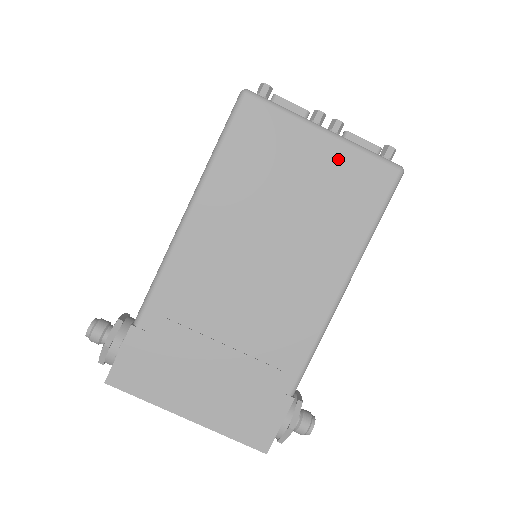
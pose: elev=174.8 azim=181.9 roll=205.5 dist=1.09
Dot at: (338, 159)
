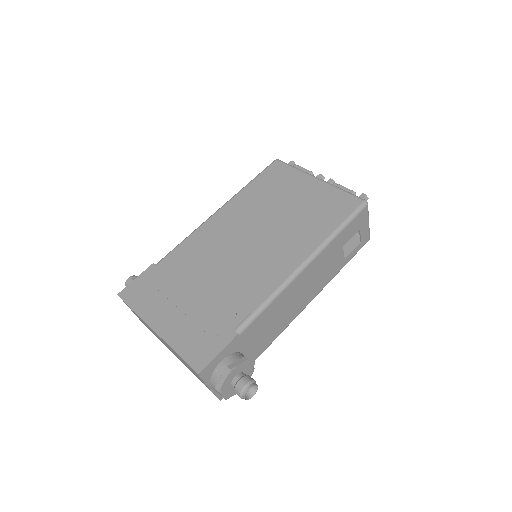
Dot at: (322, 192)
